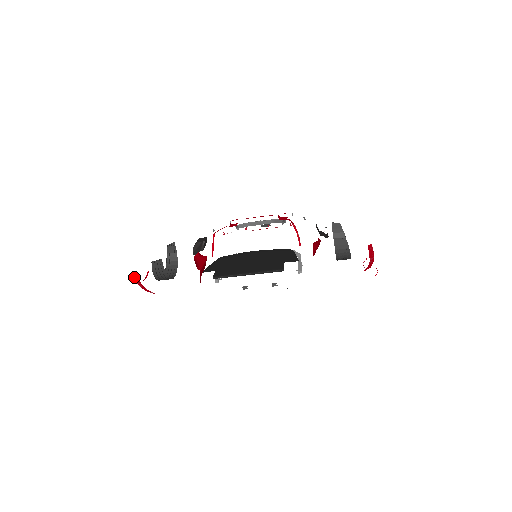
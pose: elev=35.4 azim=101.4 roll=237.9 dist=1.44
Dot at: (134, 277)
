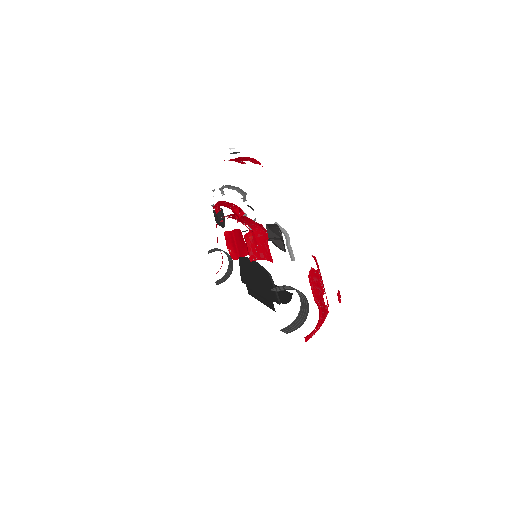
Dot at: occluded
